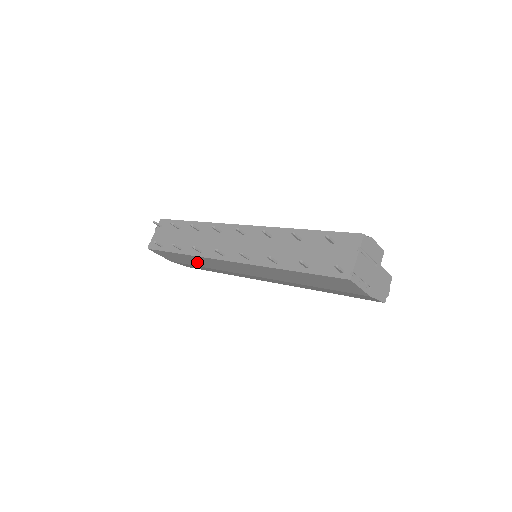
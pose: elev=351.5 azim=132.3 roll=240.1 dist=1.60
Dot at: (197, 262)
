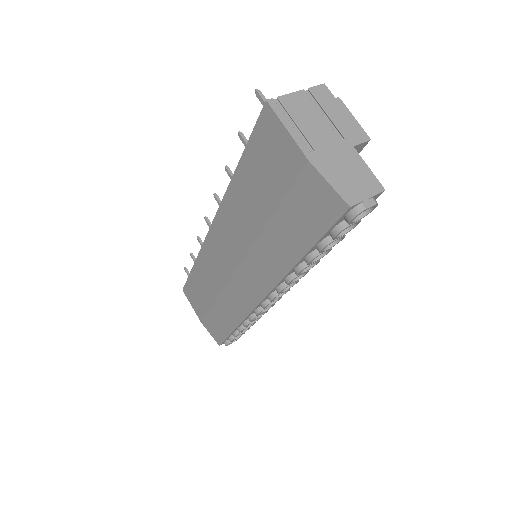
Dot at: (206, 285)
